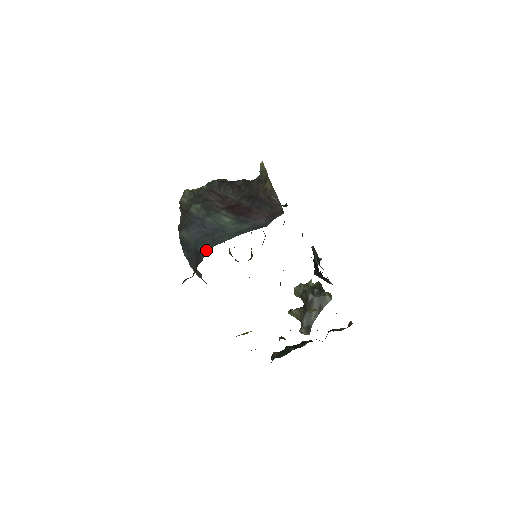
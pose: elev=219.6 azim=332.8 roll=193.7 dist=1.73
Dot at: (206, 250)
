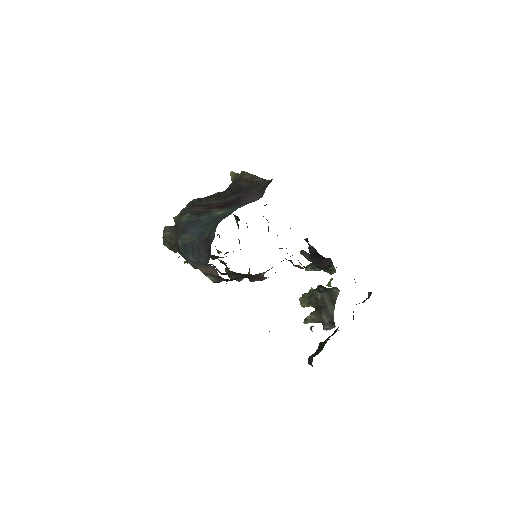
Dot at: (214, 229)
